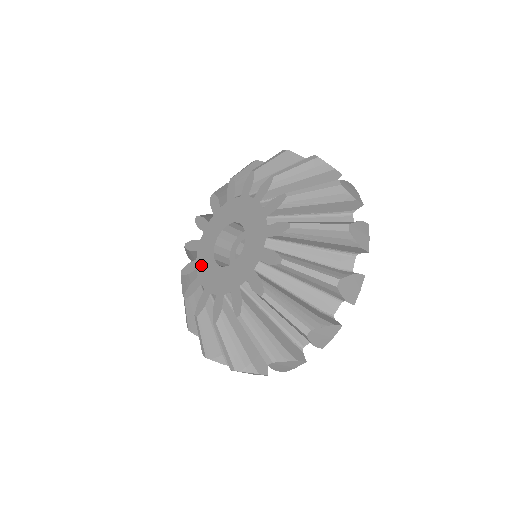
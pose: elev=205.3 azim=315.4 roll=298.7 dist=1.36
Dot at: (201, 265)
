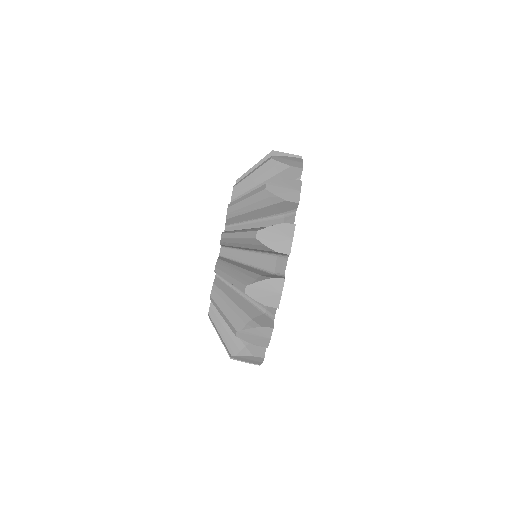
Dot at: occluded
